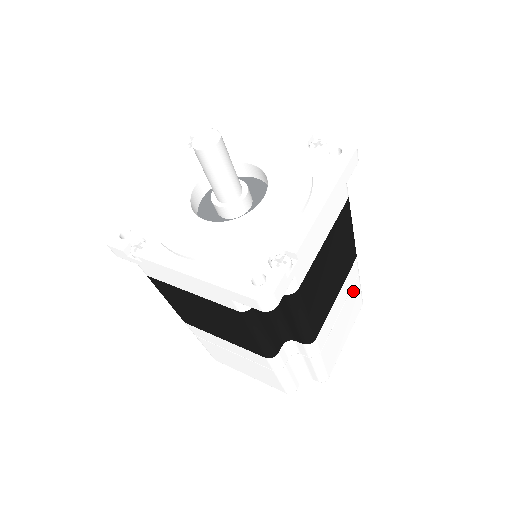
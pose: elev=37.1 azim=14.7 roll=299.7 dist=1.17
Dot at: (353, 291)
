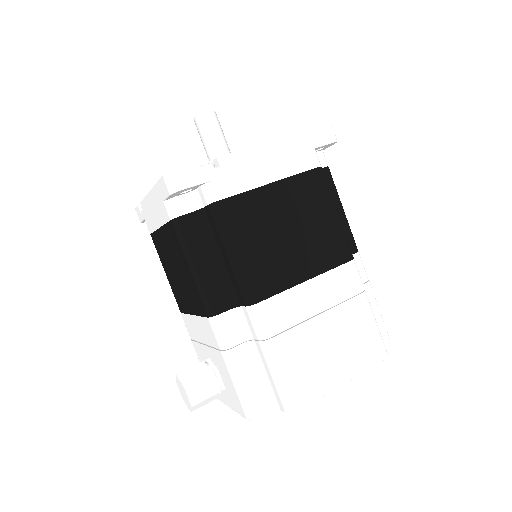
Dot at: occluded
